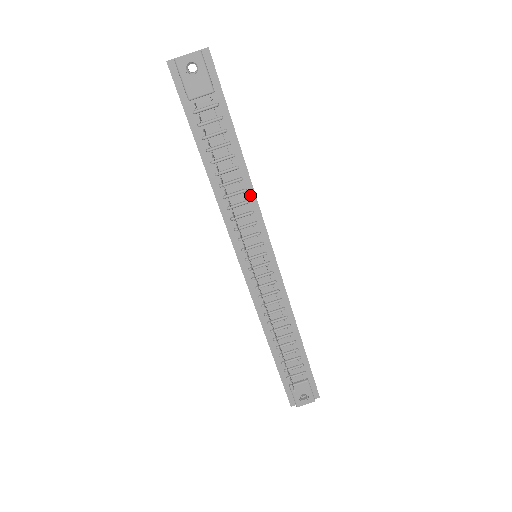
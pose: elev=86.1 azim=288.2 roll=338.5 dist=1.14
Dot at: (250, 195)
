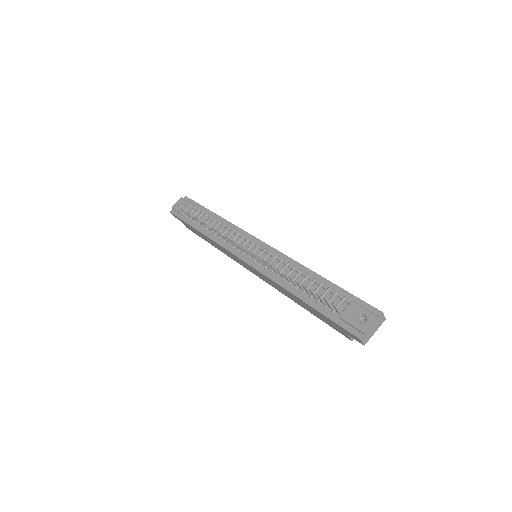
Dot at: (229, 226)
